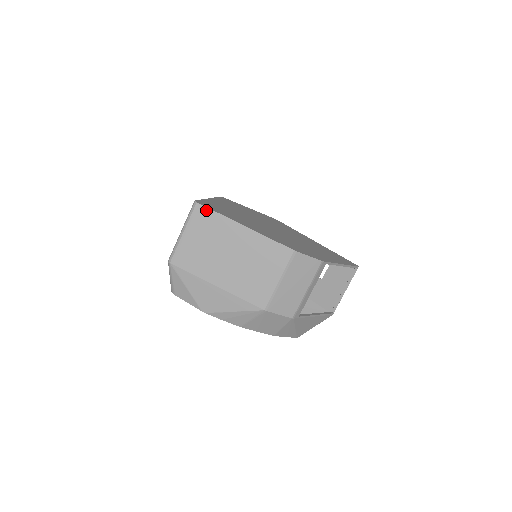
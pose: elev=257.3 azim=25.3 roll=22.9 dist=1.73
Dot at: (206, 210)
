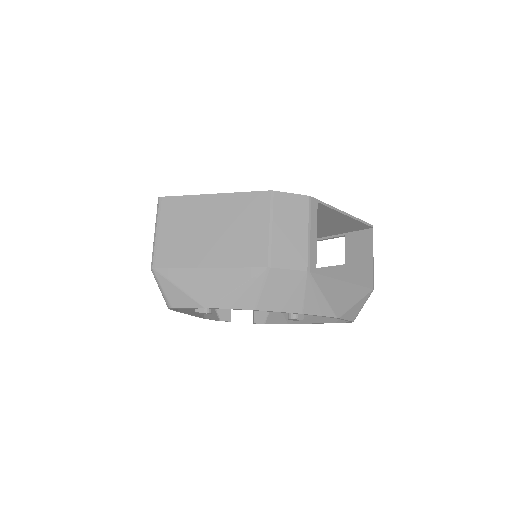
Dot at: (170, 199)
